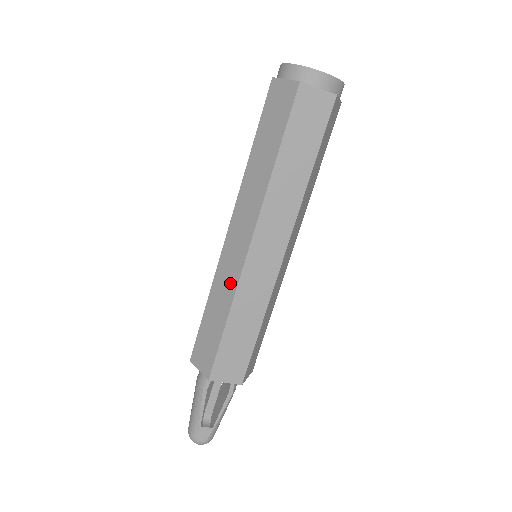
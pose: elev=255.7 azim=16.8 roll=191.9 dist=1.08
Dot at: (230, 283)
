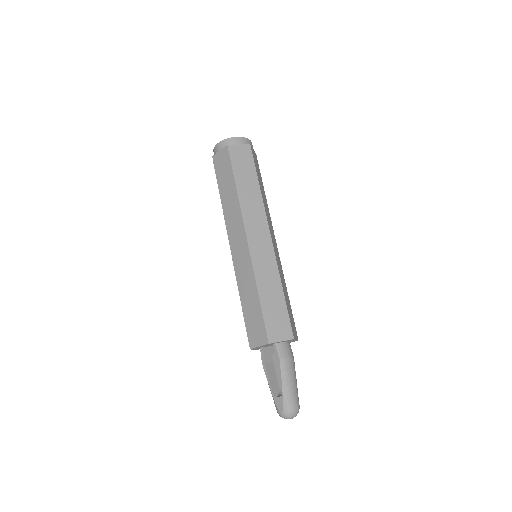
Dot at: occluded
